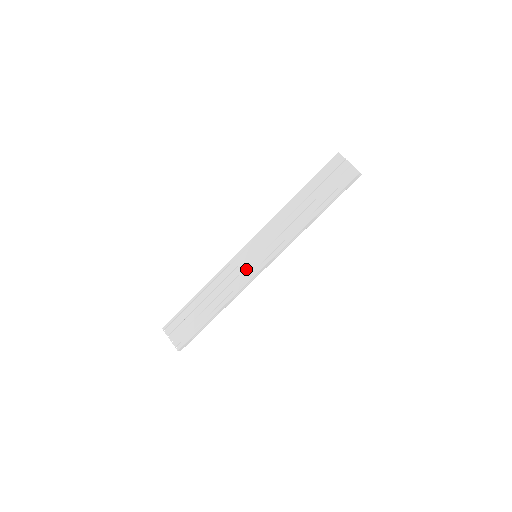
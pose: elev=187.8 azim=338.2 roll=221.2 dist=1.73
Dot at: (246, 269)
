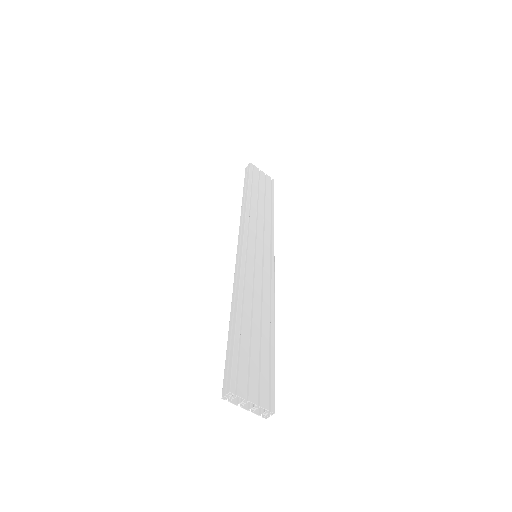
Dot at: (263, 269)
